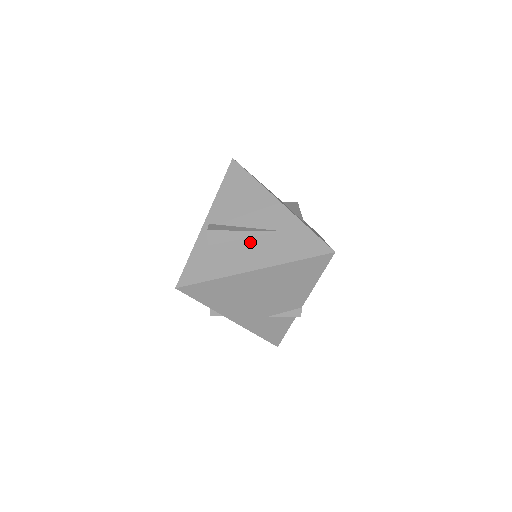
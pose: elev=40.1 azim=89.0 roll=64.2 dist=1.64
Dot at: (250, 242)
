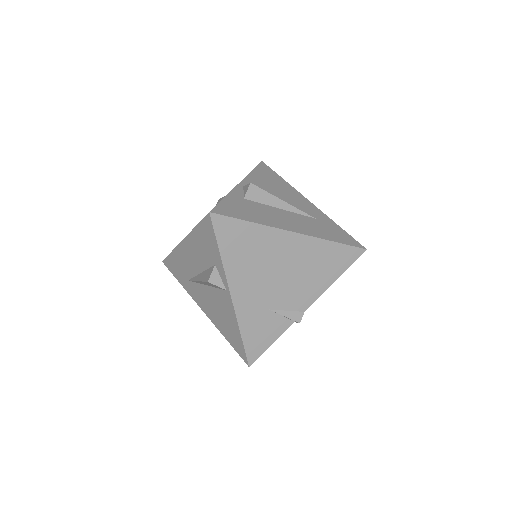
Dot at: (287, 213)
